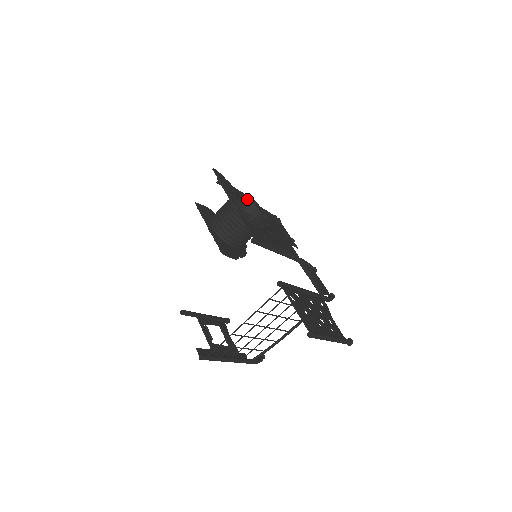
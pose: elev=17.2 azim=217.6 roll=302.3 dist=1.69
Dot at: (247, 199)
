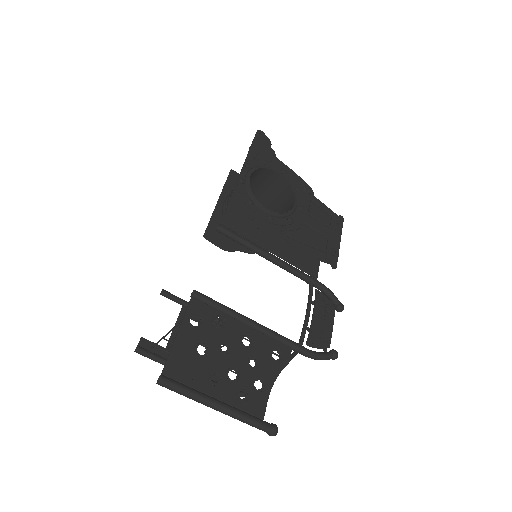
Dot at: (285, 179)
